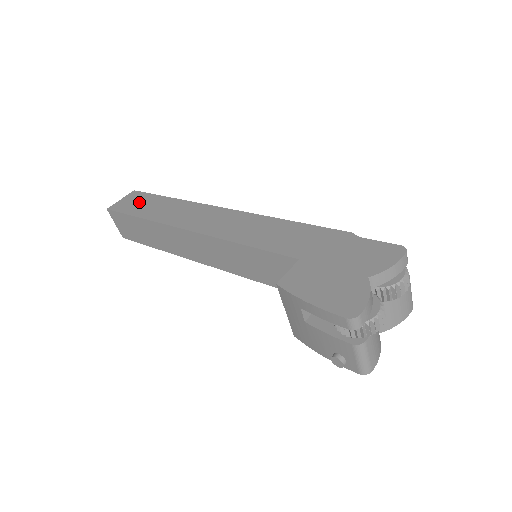
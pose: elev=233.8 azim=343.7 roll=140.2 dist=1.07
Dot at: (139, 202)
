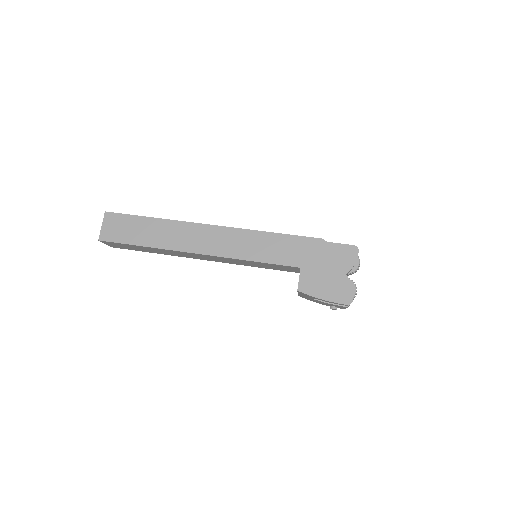
Dot at: (126, 228)
